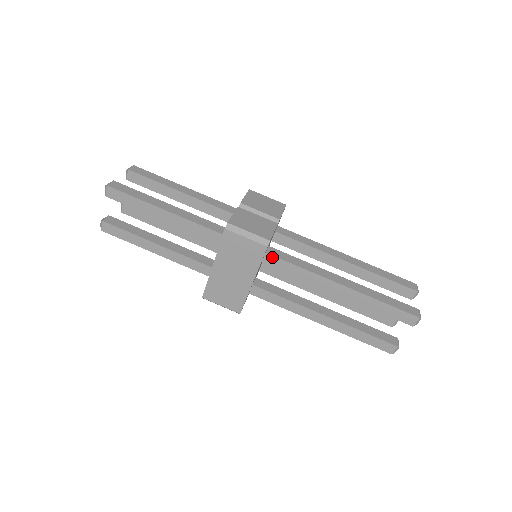
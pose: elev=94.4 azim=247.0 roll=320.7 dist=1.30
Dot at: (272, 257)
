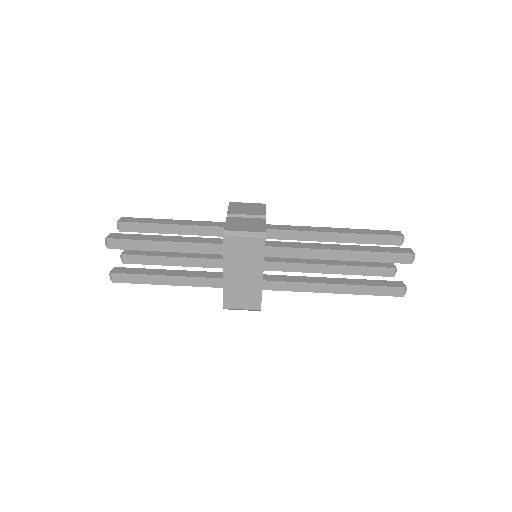
Dot at: (271, 248)
